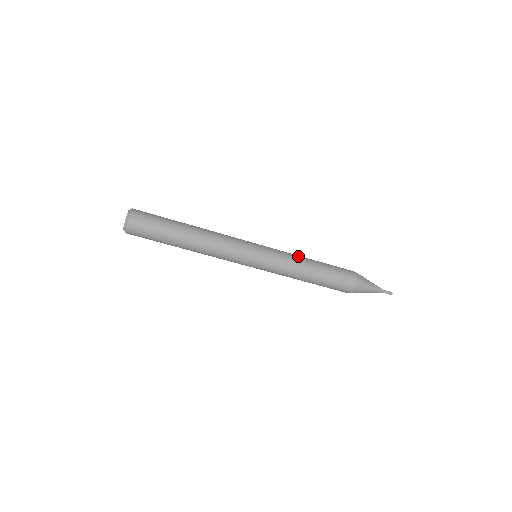
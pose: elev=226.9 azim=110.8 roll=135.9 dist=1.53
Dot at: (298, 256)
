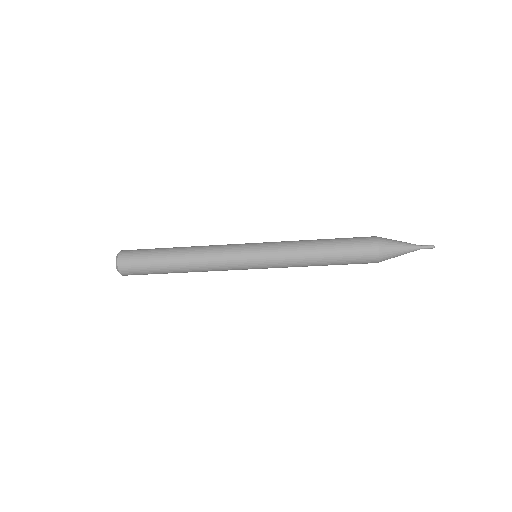
Dot at: (301, 254)
